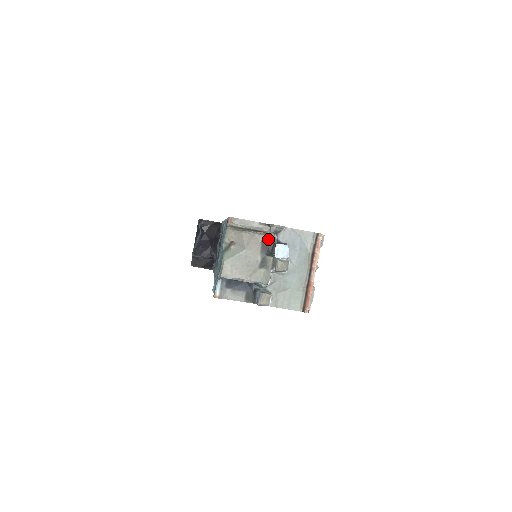
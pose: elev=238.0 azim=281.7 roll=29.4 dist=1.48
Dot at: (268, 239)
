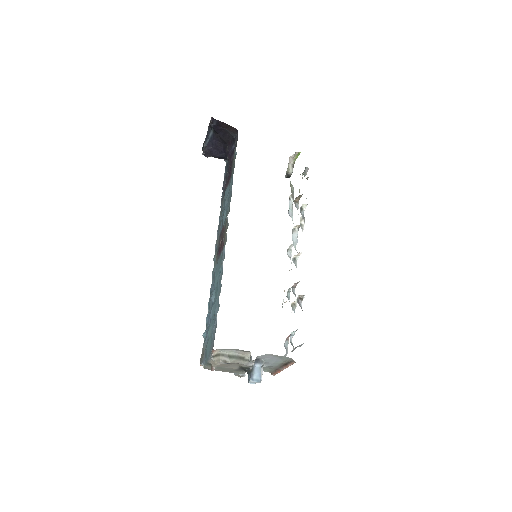
Dot at: (246, 366)
